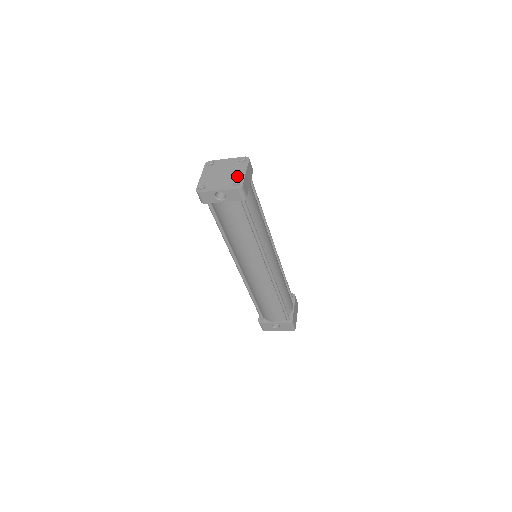
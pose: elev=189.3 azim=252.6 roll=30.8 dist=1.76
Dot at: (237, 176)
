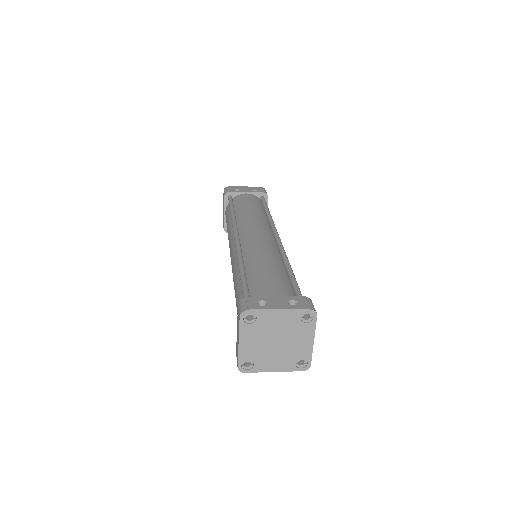
Dot at: (301, 349)
